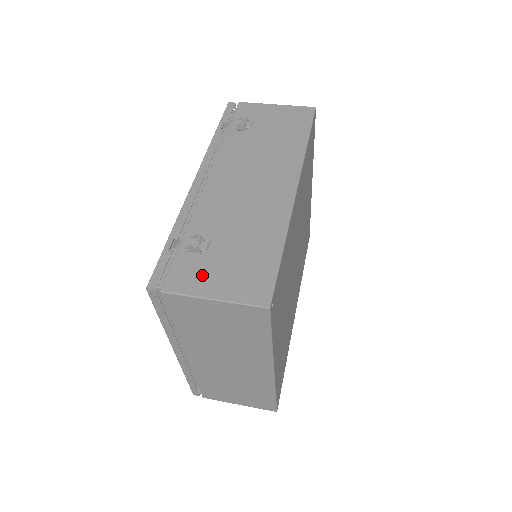
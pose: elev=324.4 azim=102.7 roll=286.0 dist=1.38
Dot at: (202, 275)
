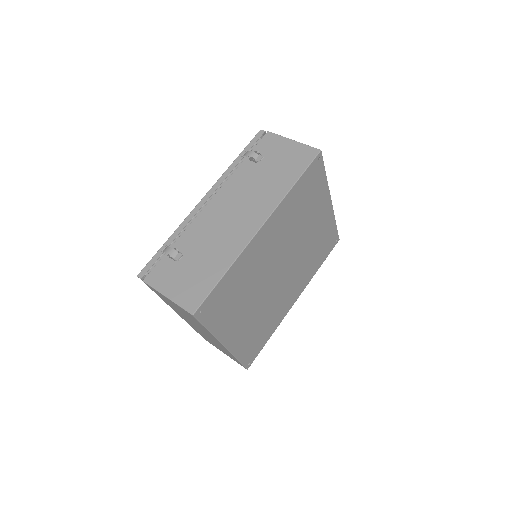
Dot at: (169, 277)
